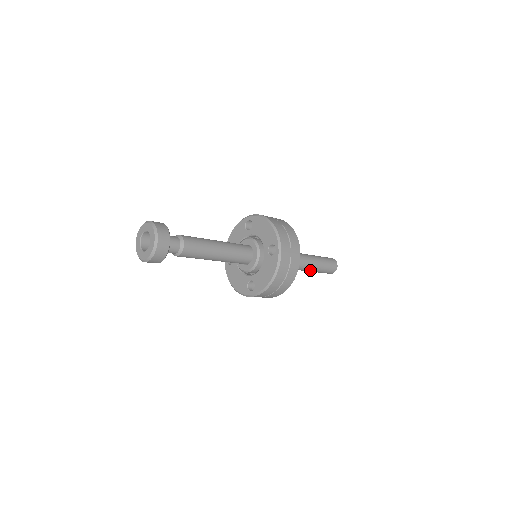
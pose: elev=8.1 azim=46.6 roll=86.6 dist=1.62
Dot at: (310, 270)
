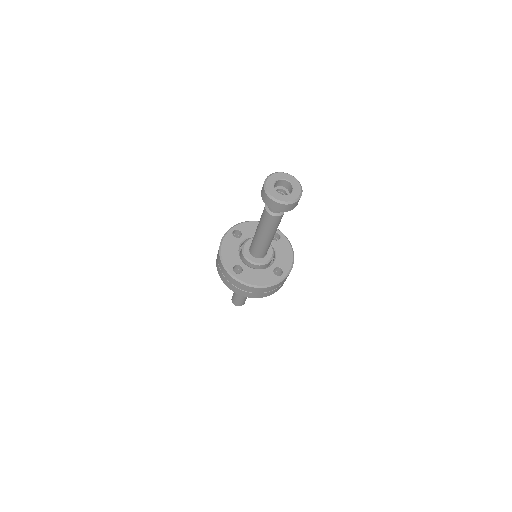
Dot at: occluded
